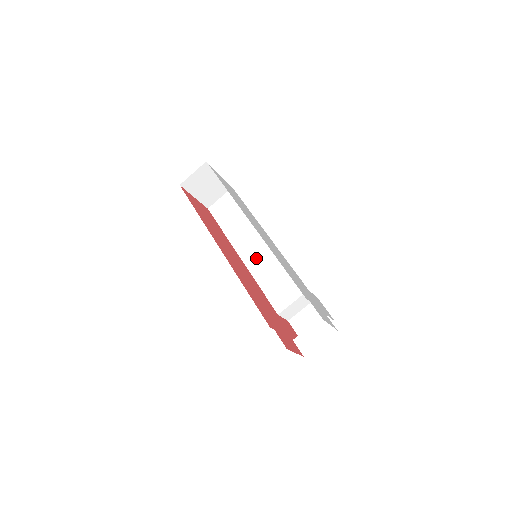
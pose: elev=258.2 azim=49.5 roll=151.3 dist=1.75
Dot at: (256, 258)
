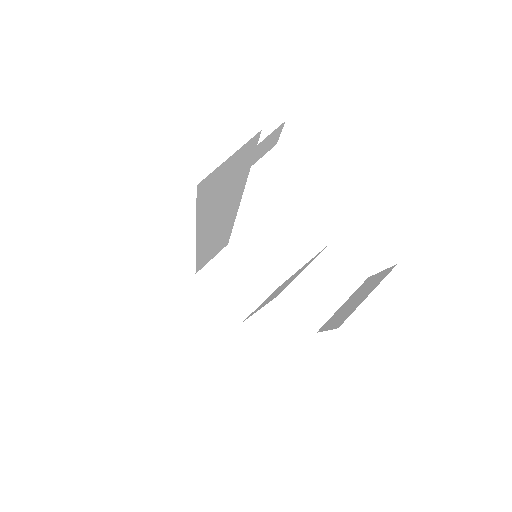
Dot at: (274, 294)
